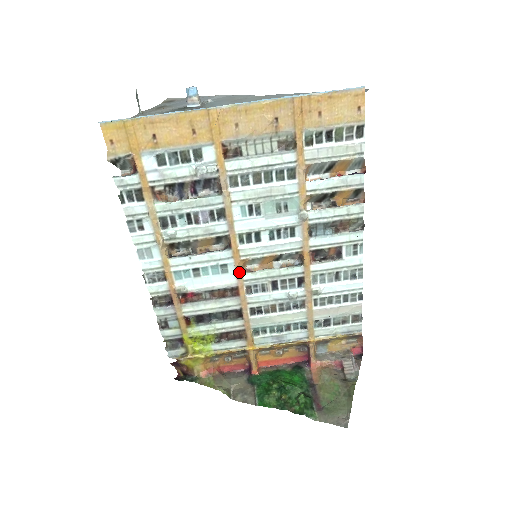
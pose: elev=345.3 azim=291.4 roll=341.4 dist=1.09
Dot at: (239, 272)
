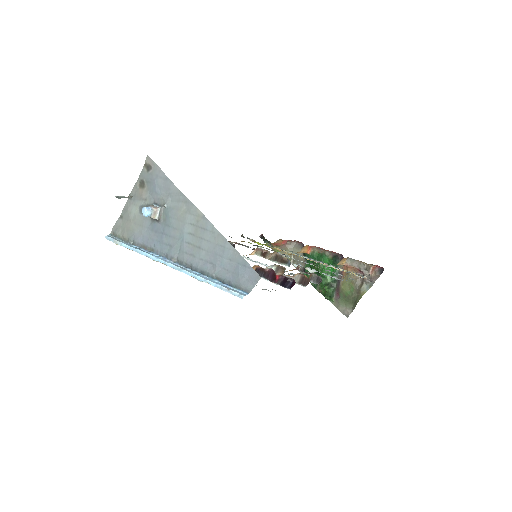
Dot at: occluded
